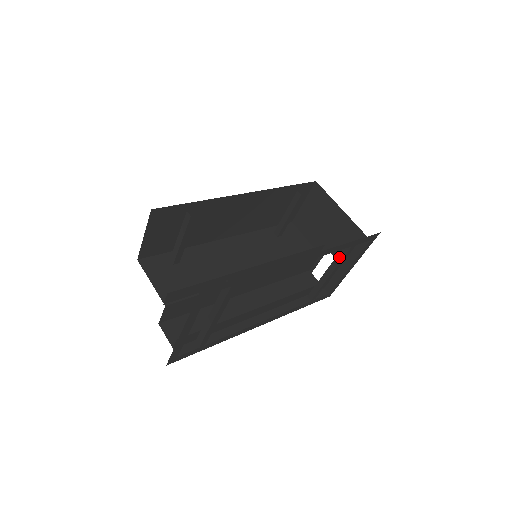
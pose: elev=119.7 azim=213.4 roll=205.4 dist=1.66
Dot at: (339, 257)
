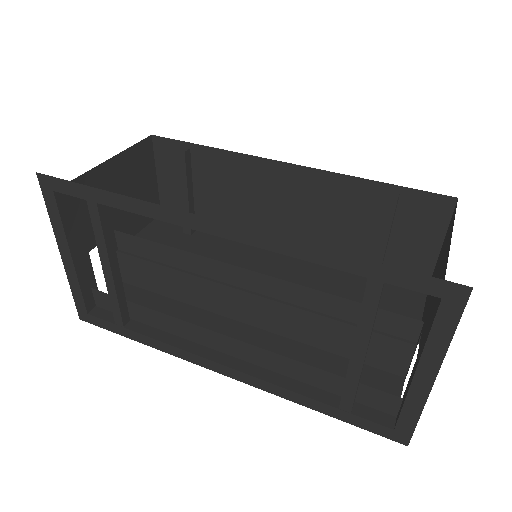
Dot at: occluded
